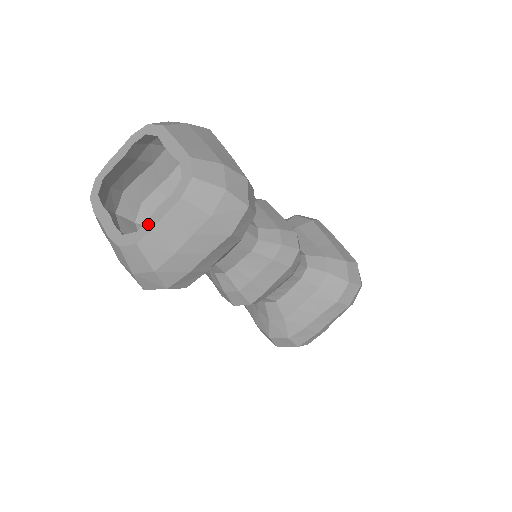
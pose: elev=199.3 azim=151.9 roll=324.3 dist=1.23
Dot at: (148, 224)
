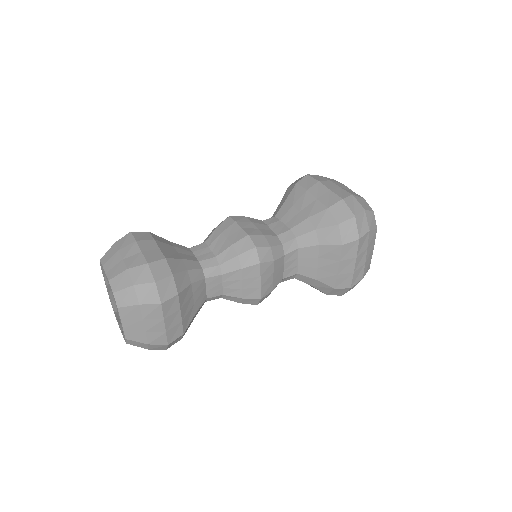
Dot at: (116, 319)
